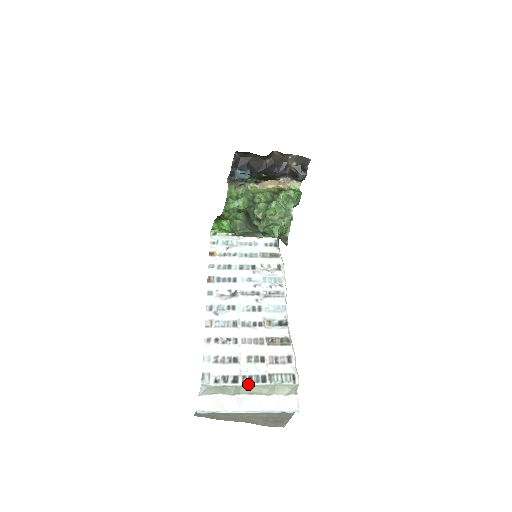
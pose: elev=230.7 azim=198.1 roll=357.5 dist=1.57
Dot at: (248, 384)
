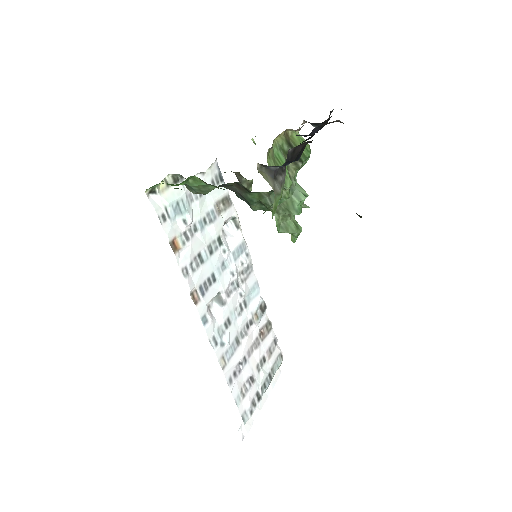
Dot at: (265, 391)
